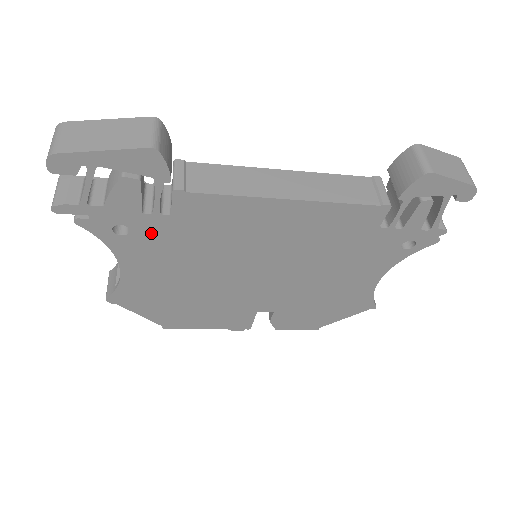
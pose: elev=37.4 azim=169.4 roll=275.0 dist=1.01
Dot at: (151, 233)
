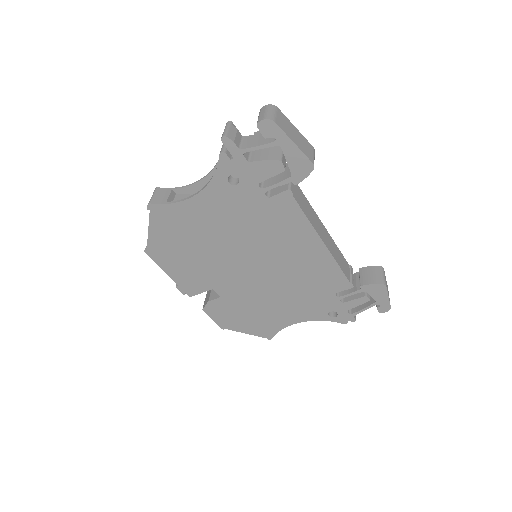
Dot at: (244, 196)
